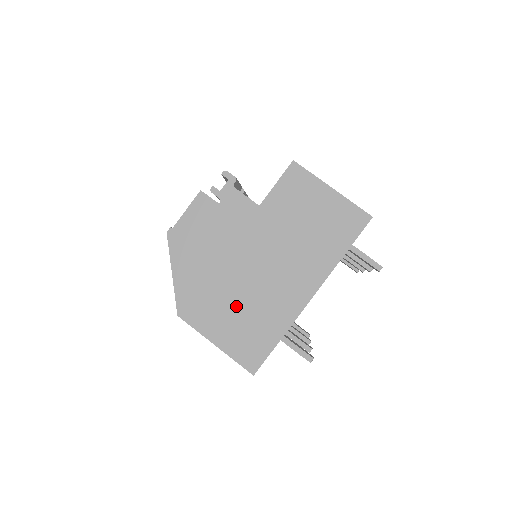
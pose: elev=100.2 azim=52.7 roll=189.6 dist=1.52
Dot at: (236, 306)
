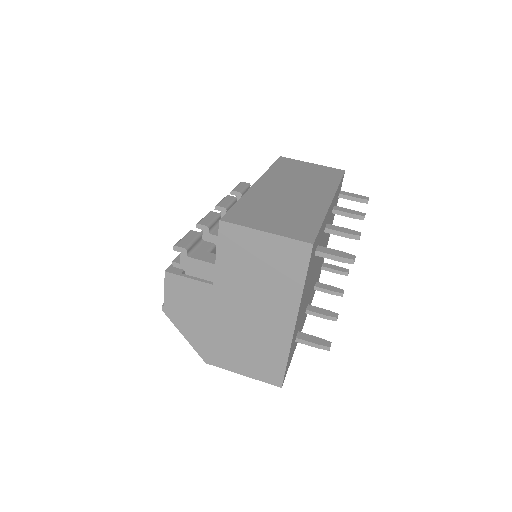
Dot at: (242, 346)
